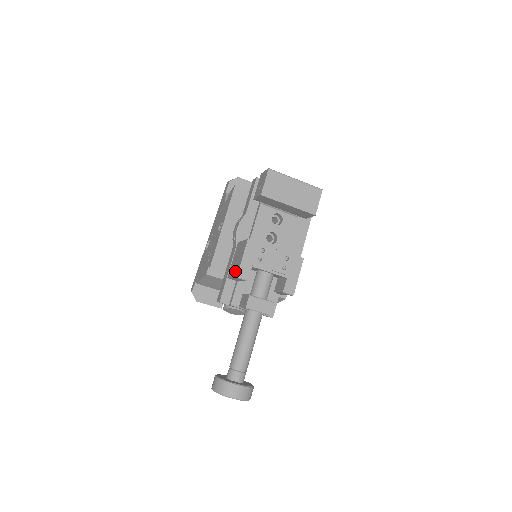
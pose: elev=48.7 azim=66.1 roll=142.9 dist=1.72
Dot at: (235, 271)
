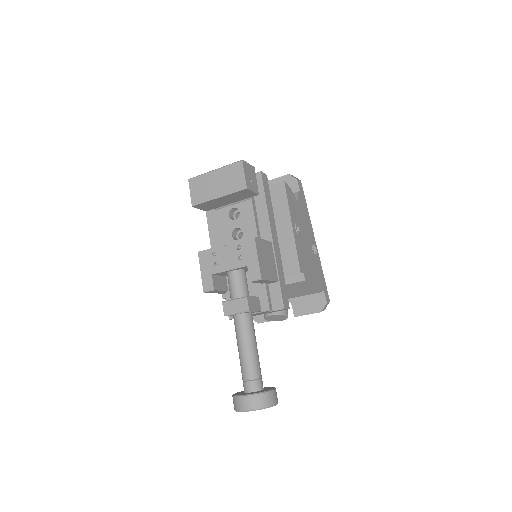
Dot at: occluded
